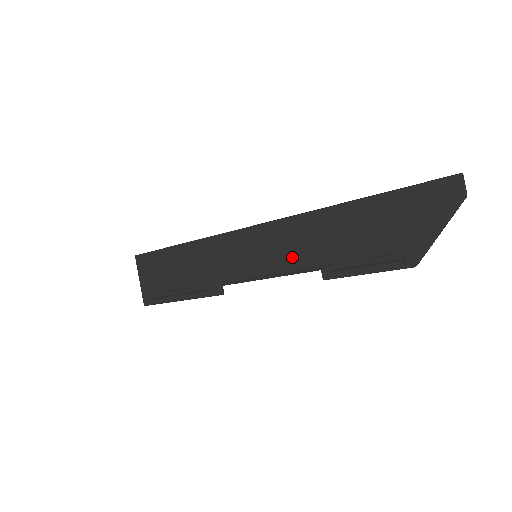
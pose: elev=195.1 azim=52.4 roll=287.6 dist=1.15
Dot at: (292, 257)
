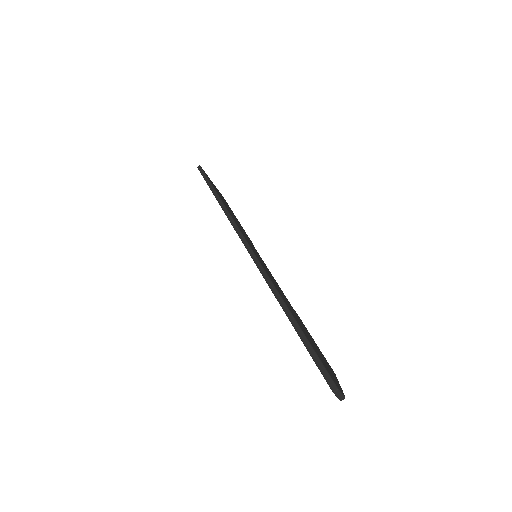
Dot at: occluded
